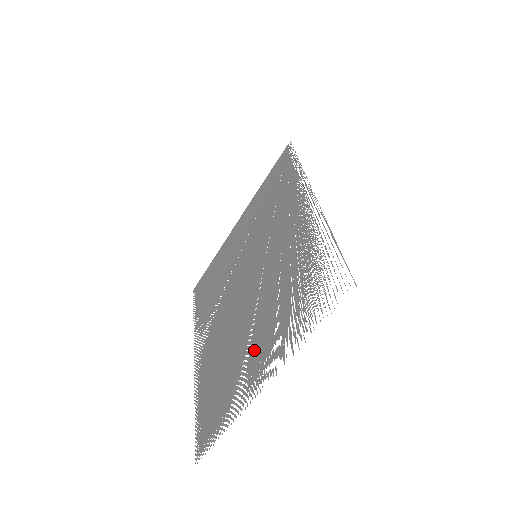
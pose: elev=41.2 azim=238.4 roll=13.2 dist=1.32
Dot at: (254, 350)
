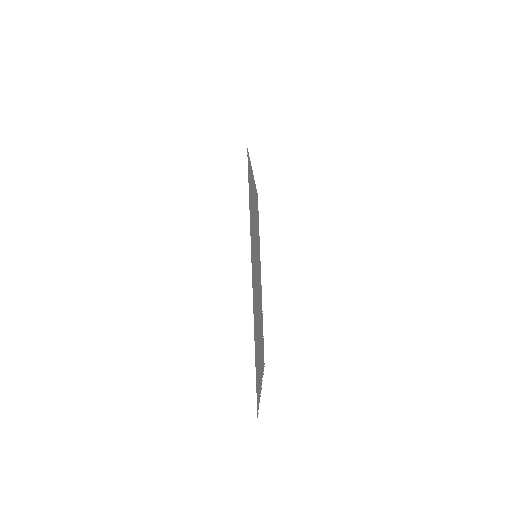
Dot at: (260, 346)
